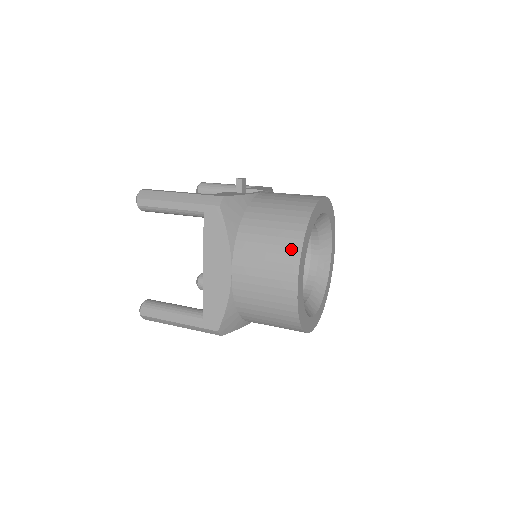
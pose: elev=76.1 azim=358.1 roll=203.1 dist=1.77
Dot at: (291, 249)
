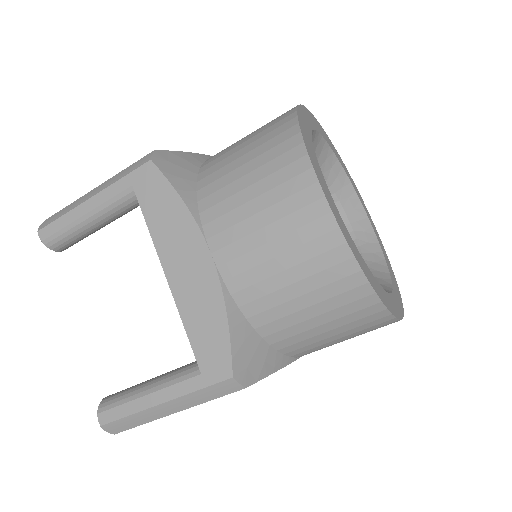
Dot at: (287, 155)
